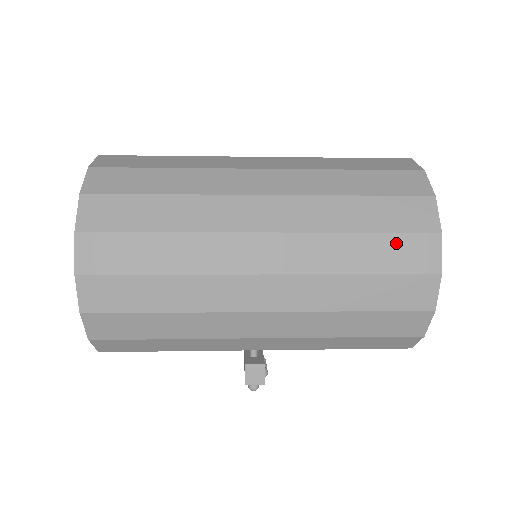
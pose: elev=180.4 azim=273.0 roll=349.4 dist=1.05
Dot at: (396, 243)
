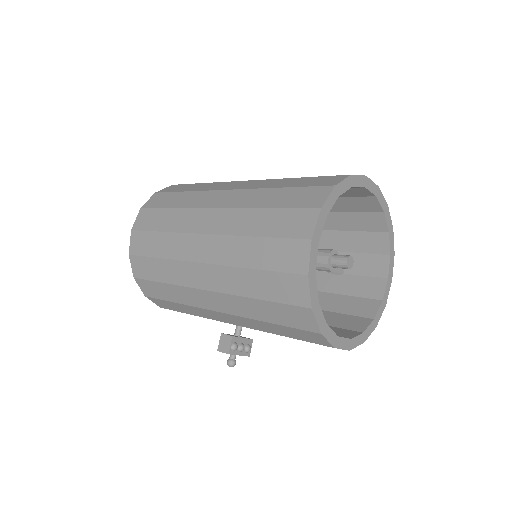
Dot at: (287, 215)
